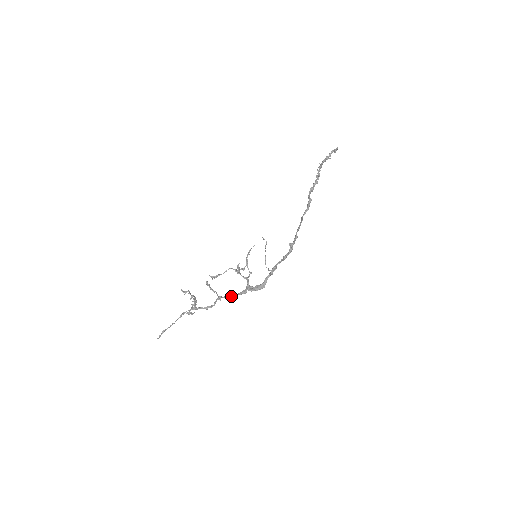
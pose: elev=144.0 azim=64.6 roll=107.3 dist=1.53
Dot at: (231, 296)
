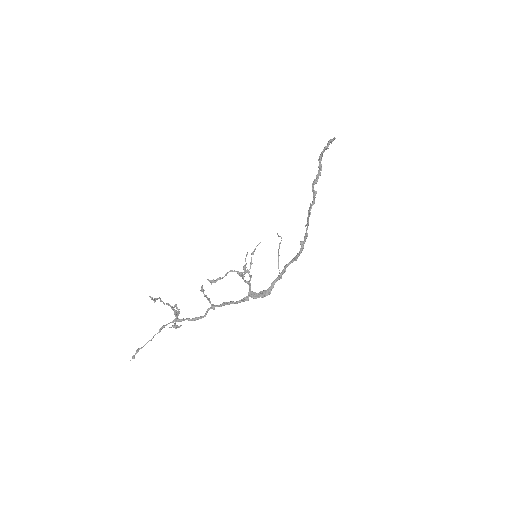
Dot at: (227, 304)
